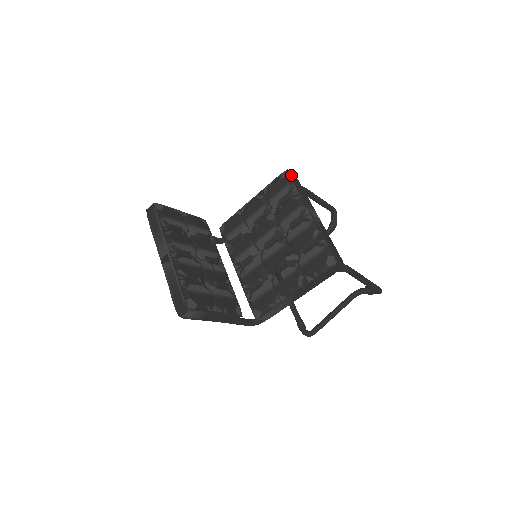
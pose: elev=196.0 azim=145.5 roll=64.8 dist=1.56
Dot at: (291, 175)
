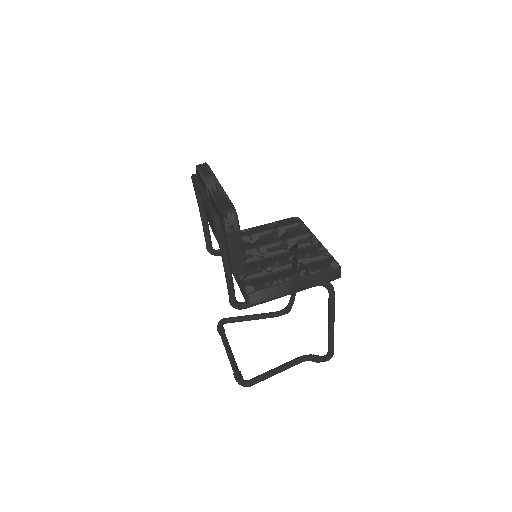
Dot at: (300, 220)
